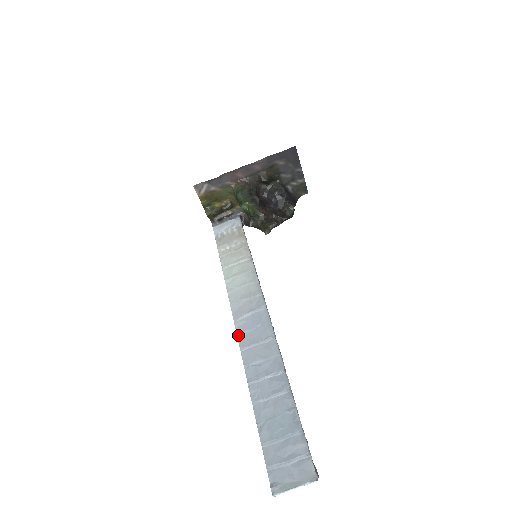
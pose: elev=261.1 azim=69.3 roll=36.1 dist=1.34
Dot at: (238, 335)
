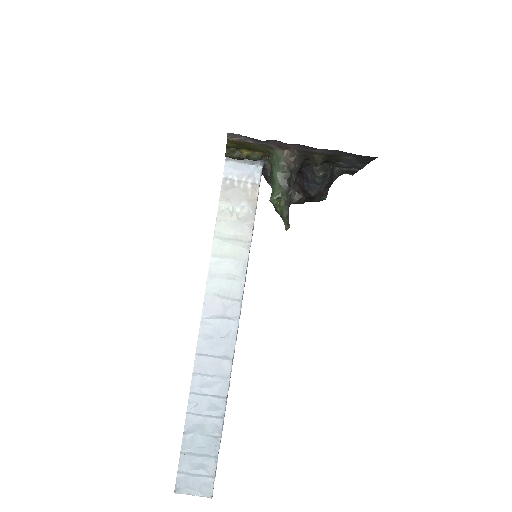
Dot at: (200, 336)
